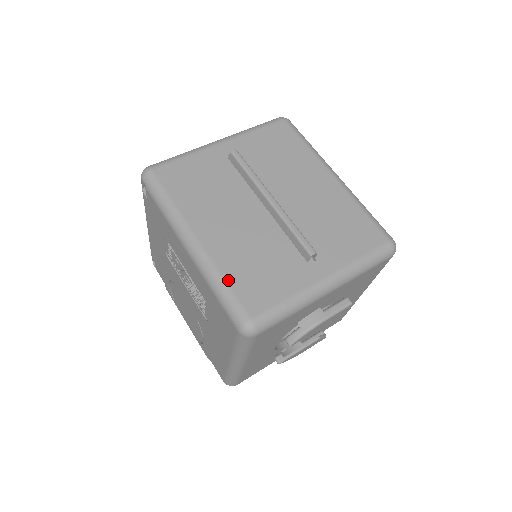
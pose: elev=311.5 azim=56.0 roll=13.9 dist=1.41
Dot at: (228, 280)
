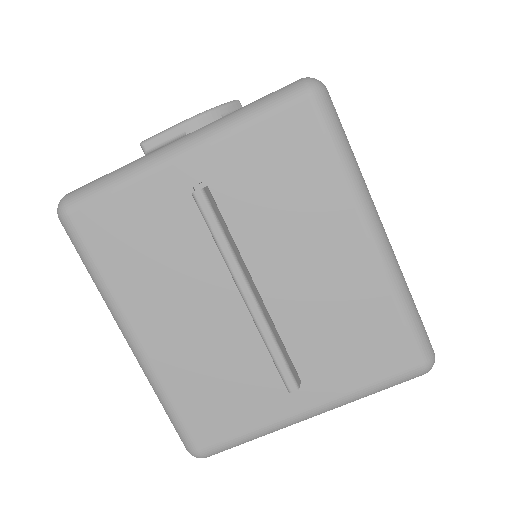
Dot at: (174, 402)
